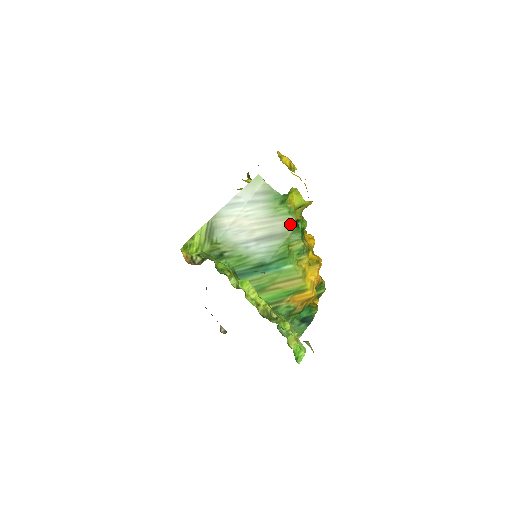
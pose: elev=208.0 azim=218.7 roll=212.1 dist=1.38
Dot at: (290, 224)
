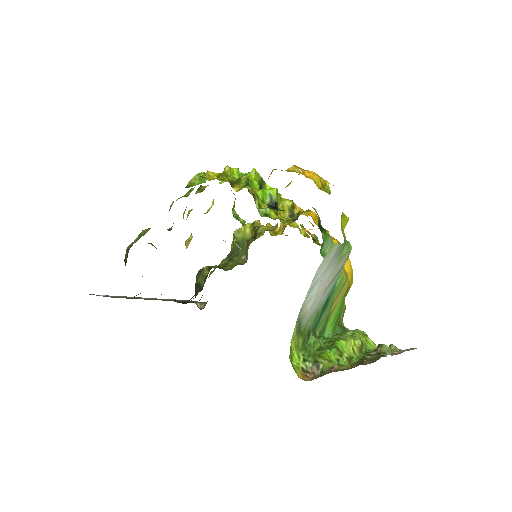
Dot at: (348, 255)
